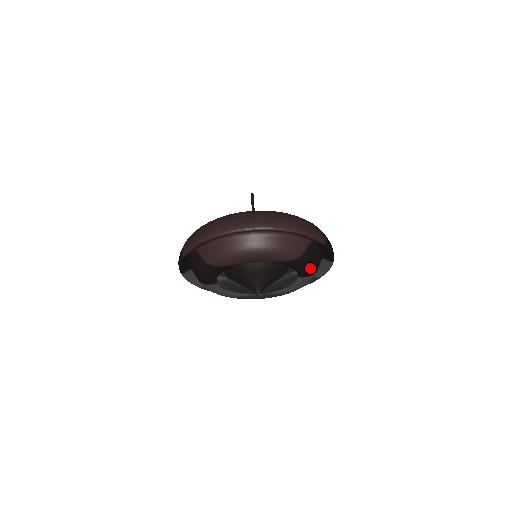
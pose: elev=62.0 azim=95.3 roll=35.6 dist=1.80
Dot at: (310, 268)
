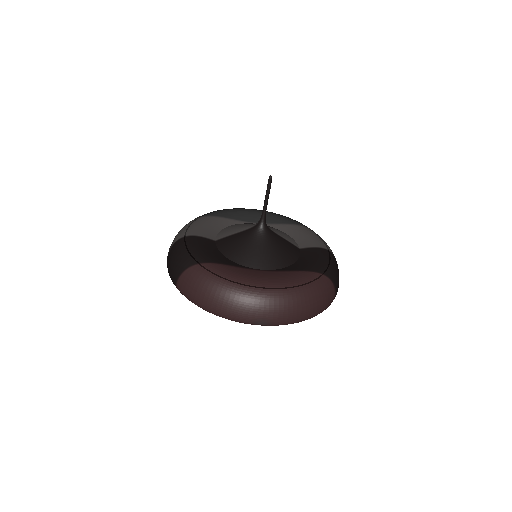
Dot at: occluded
